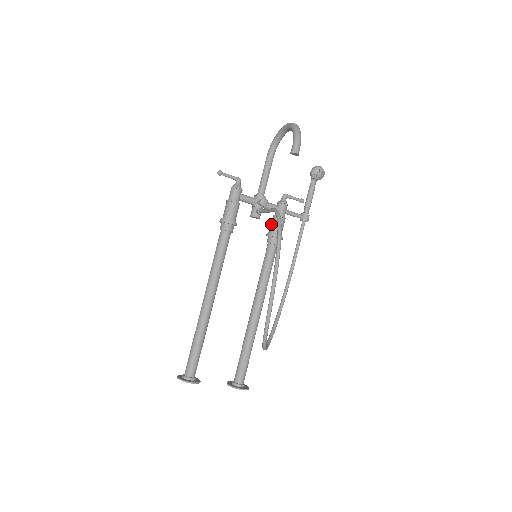
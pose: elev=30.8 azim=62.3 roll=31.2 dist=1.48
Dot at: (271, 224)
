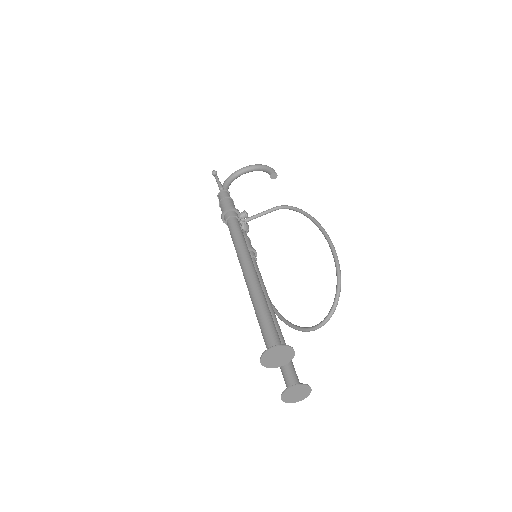
Dot at: occluded
